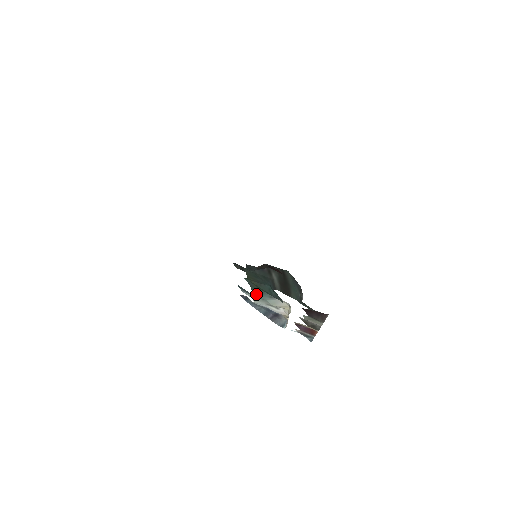
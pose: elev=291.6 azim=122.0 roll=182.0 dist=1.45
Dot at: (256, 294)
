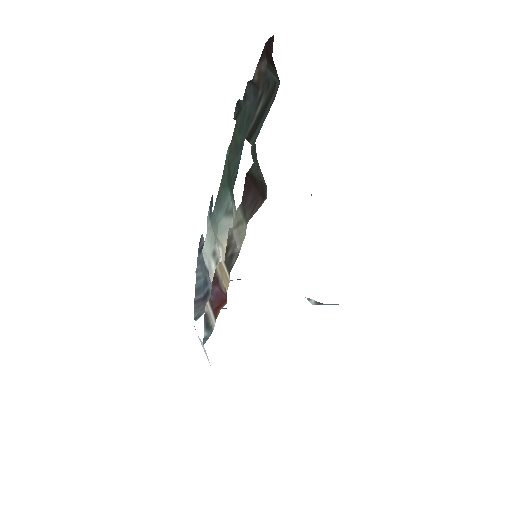
Dot at: (217, 208)
